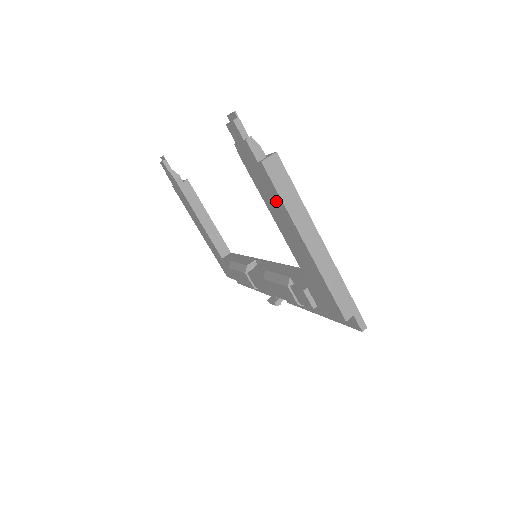
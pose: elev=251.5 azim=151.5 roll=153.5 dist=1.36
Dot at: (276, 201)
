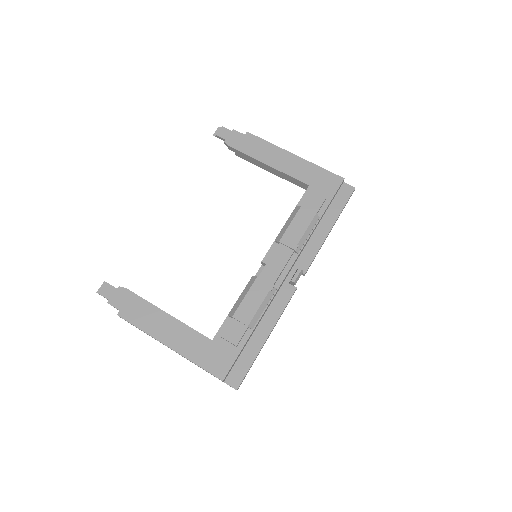
Dot at: (264, 147)
